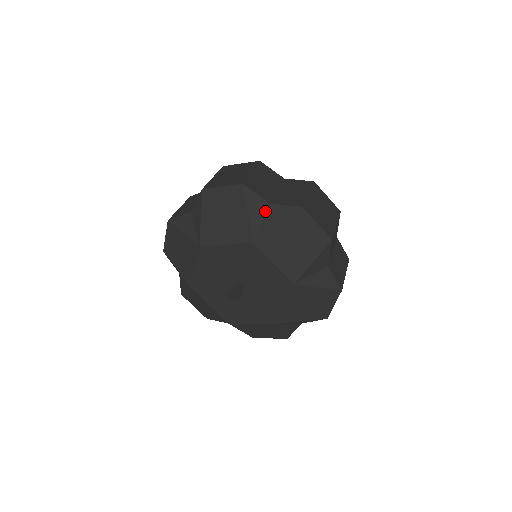
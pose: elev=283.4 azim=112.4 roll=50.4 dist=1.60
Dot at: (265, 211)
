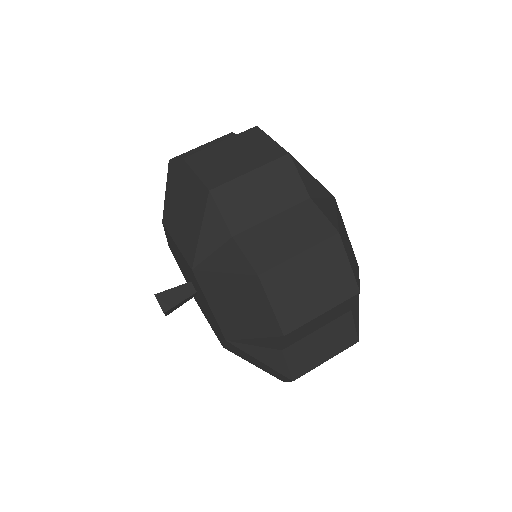
Dot at: (222, 243)
